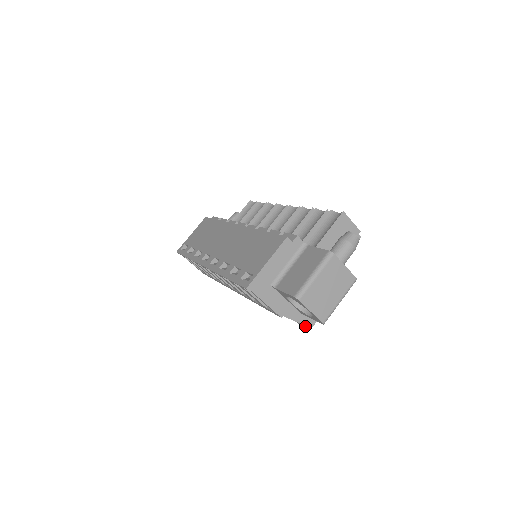
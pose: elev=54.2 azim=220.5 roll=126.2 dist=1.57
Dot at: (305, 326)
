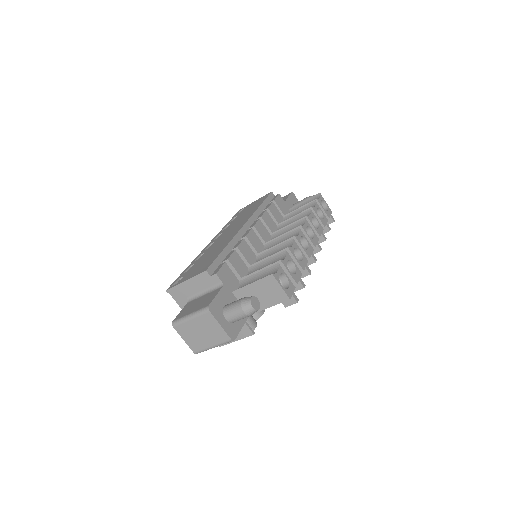
Dot at: occluded
